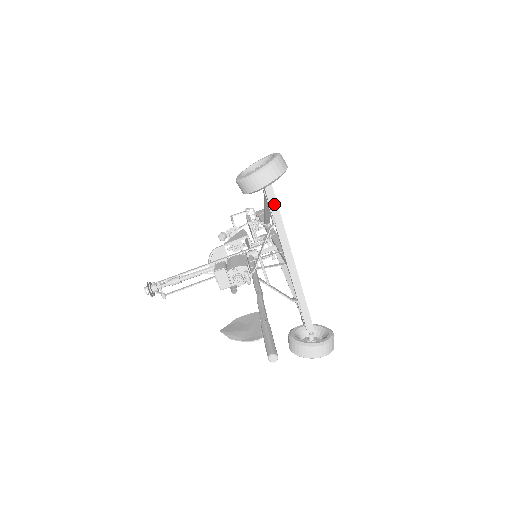
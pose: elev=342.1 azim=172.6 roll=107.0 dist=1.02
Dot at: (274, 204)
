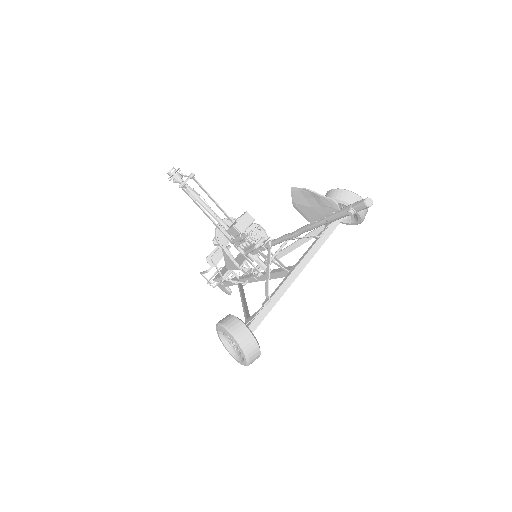
Dot at: (332, 228)
